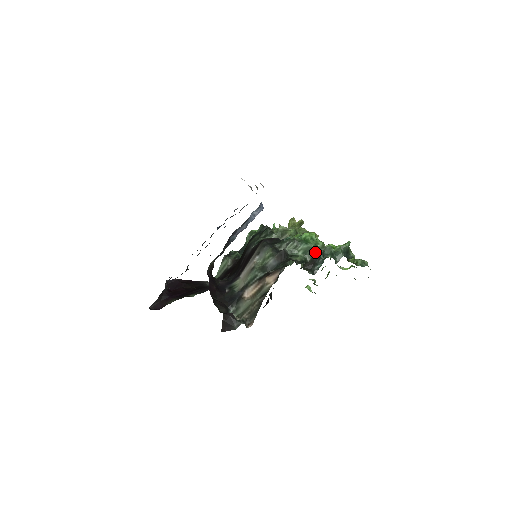
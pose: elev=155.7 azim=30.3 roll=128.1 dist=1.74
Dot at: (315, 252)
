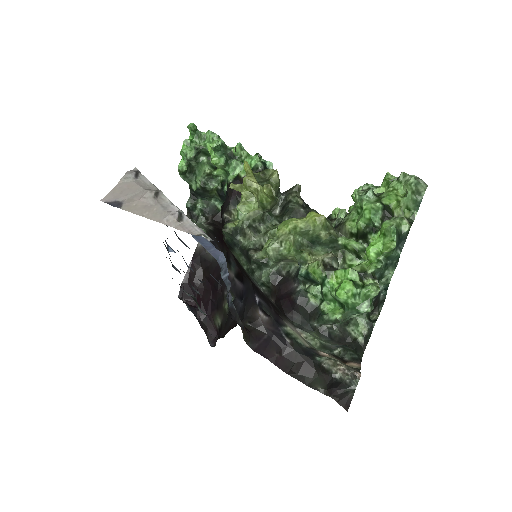
Dot at: (372, 301)
